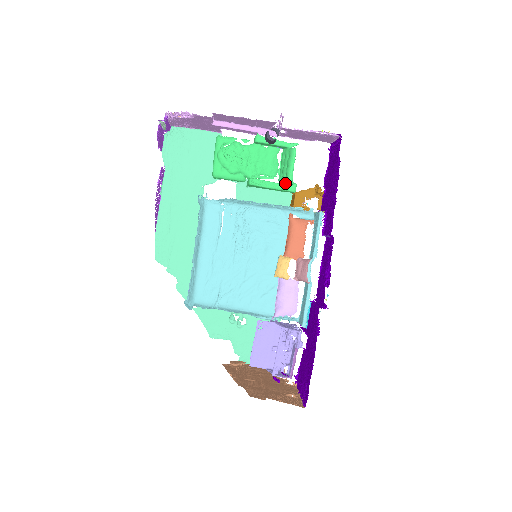
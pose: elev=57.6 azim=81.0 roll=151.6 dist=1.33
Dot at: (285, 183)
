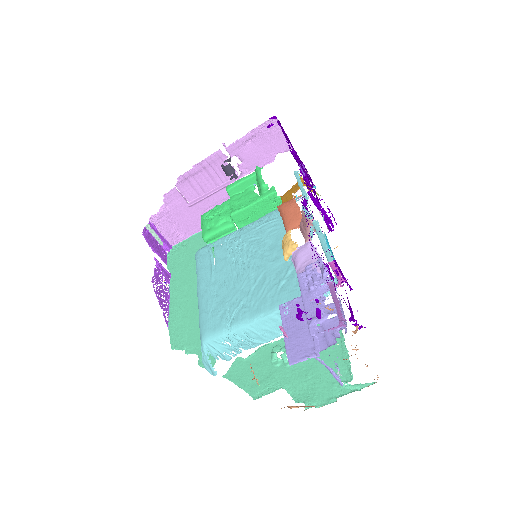
Dot at: (262, 193)
